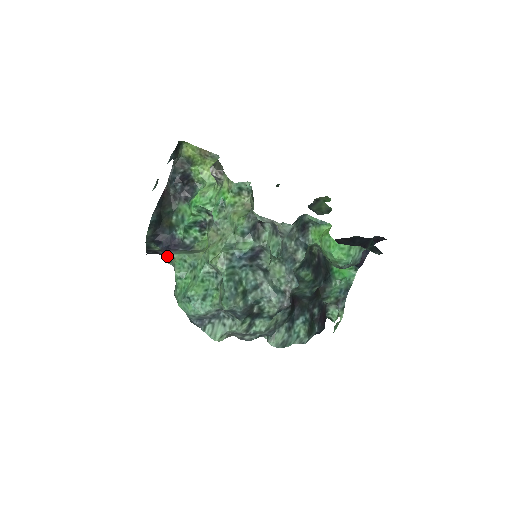
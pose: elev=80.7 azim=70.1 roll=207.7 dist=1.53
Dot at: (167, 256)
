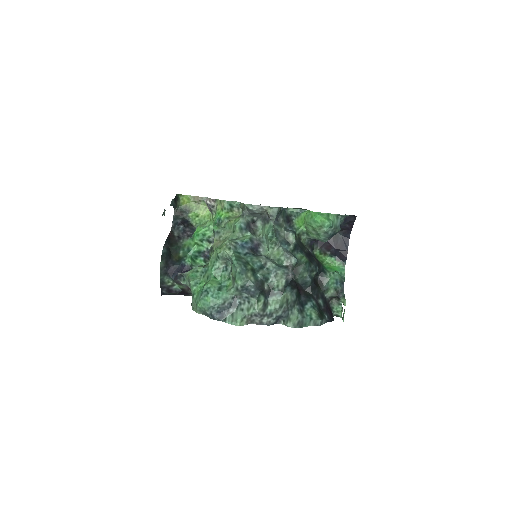
Dot at: (180, 277)
